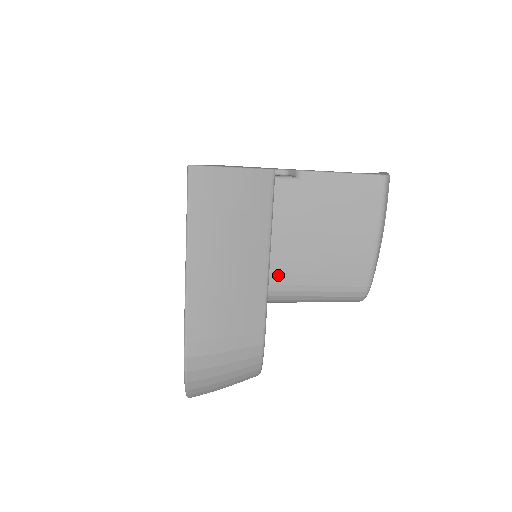
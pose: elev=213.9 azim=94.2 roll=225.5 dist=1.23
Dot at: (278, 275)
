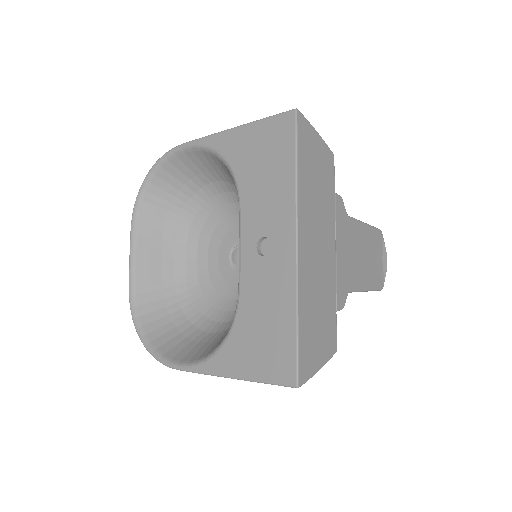
Dot at: occluded
